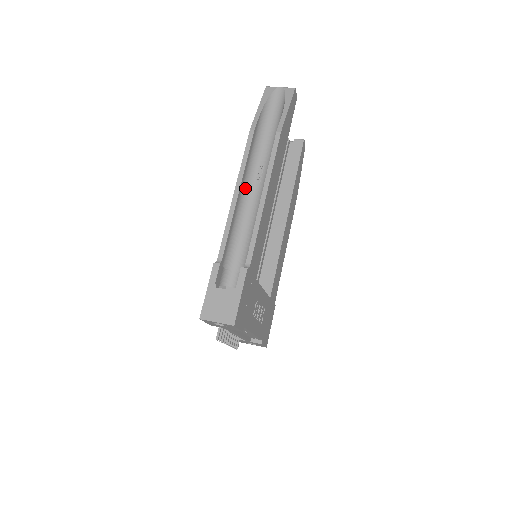
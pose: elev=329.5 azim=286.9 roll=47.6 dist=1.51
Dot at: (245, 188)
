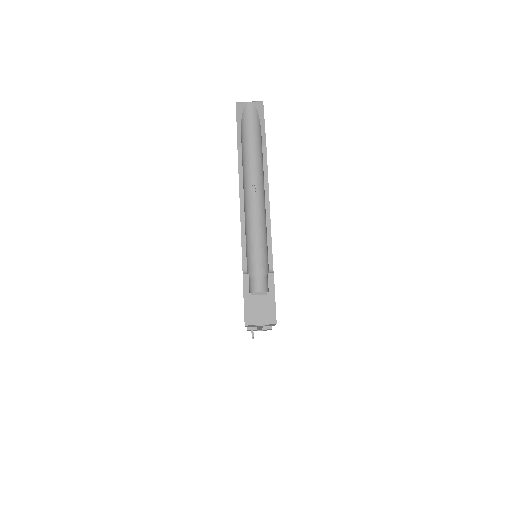
Dot at: (245, 201)
